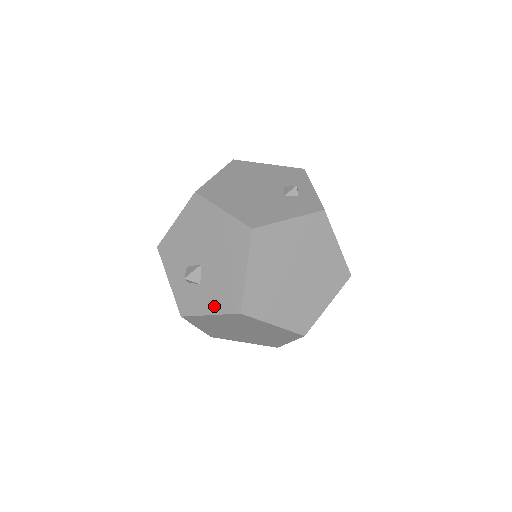
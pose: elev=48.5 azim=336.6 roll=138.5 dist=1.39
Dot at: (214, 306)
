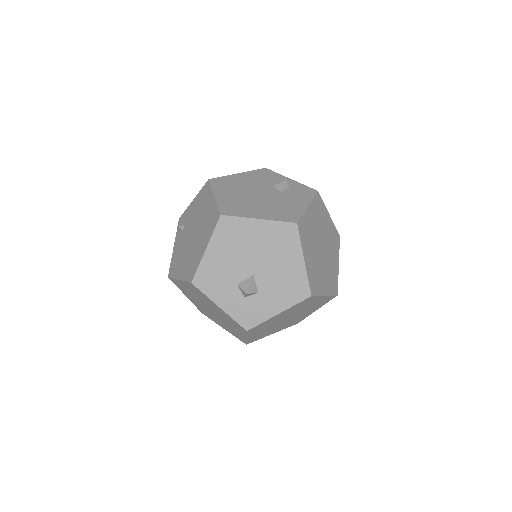
Dot at: (281, 304)
